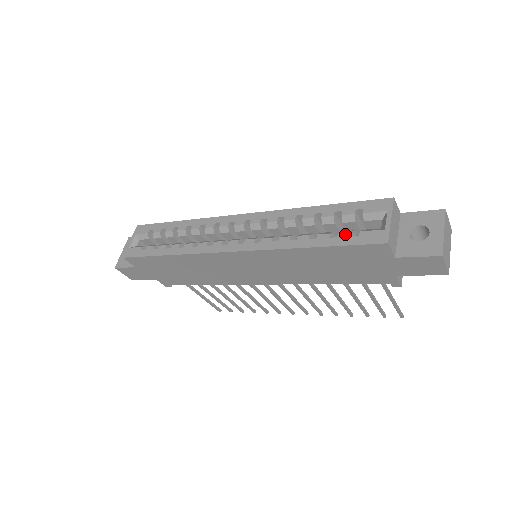
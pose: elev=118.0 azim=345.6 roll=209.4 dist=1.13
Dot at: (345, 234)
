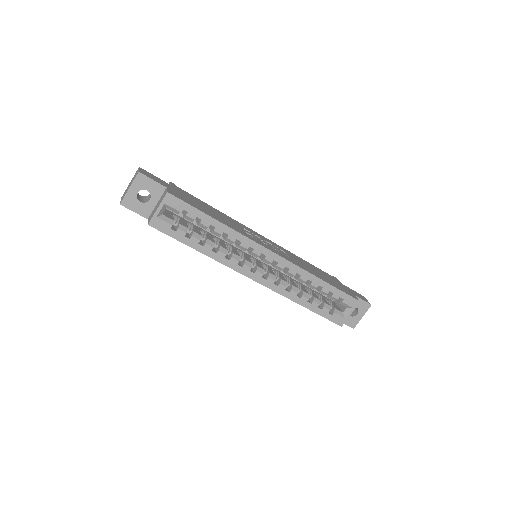
Dot at: (327, 310)
